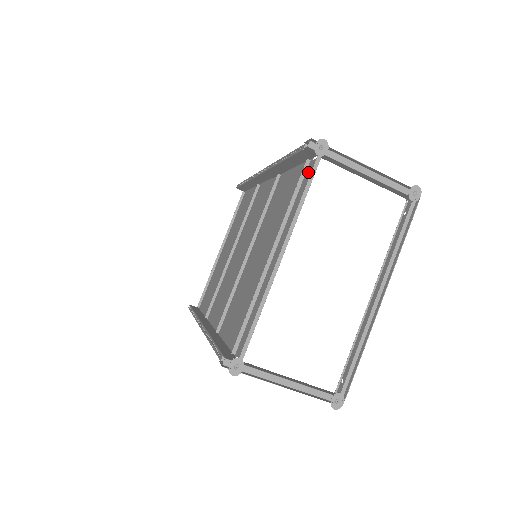
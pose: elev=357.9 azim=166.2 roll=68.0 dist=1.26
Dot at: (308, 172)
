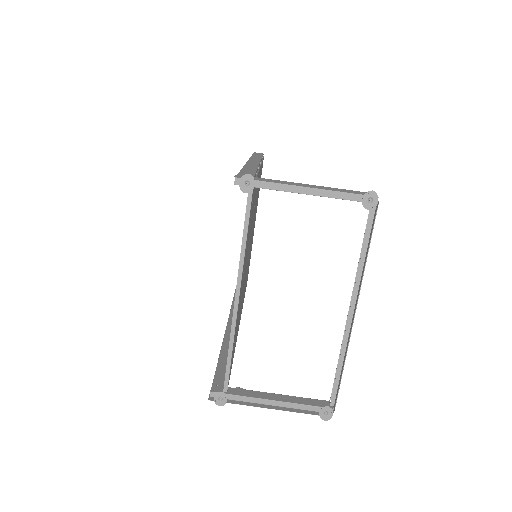
Dot at: (252, 199)
